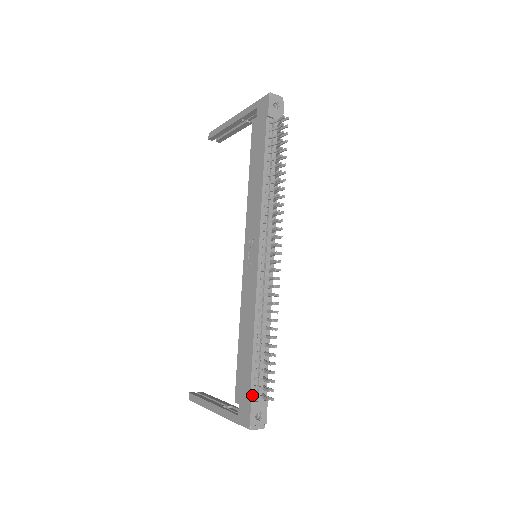
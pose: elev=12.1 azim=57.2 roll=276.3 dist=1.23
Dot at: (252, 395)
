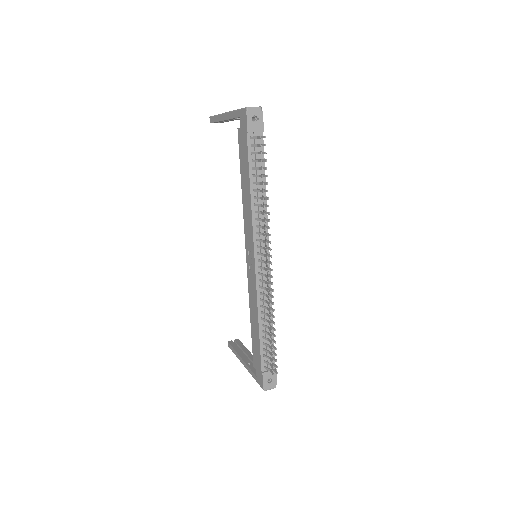
Dot at: (263, 367)
